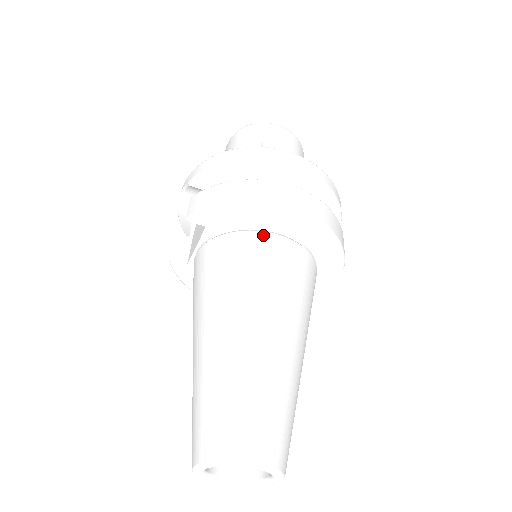
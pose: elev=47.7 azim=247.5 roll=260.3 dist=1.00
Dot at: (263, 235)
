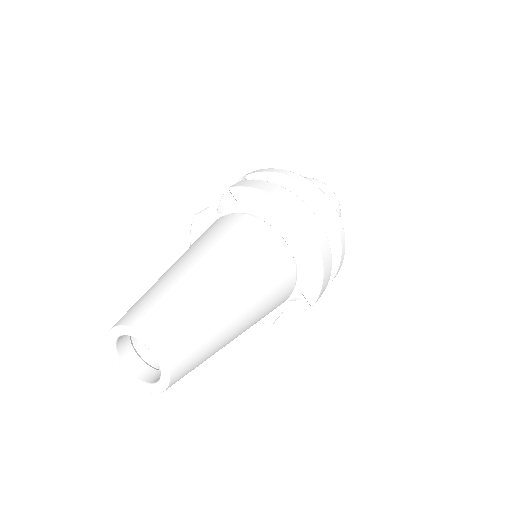
Dot at: (273, 231)
